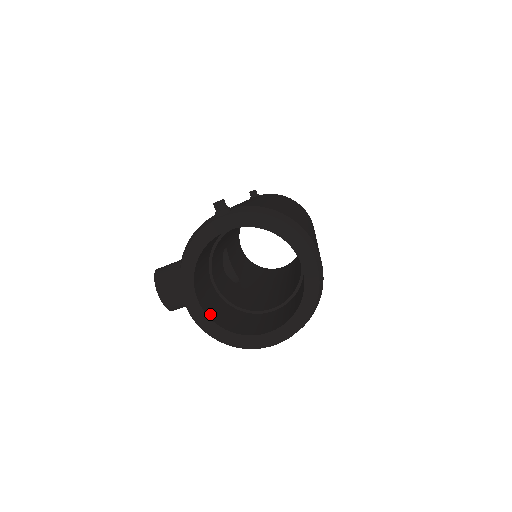
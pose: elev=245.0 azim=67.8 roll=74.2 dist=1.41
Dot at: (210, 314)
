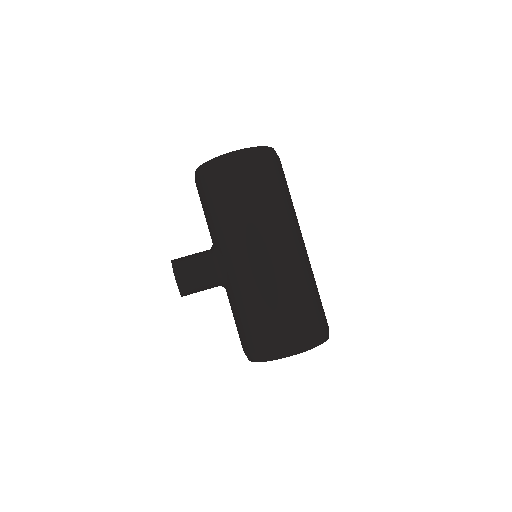
Dot at: occluded
